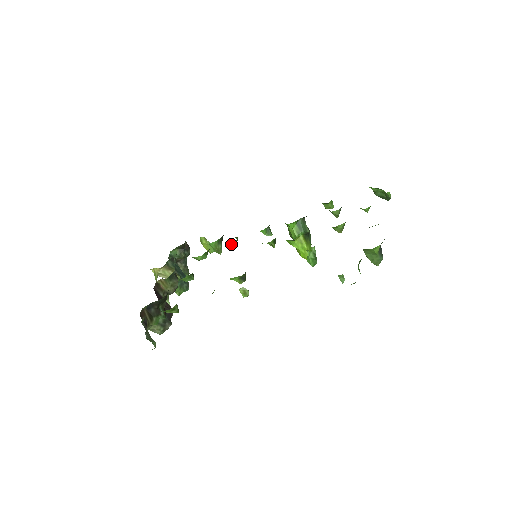
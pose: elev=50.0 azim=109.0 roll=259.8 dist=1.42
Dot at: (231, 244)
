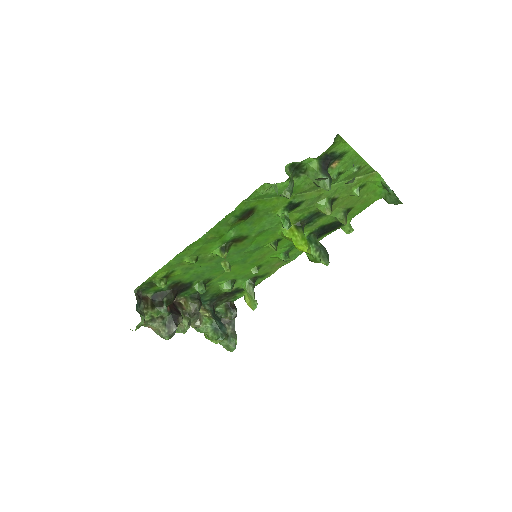
Dot at: (252, 272)
